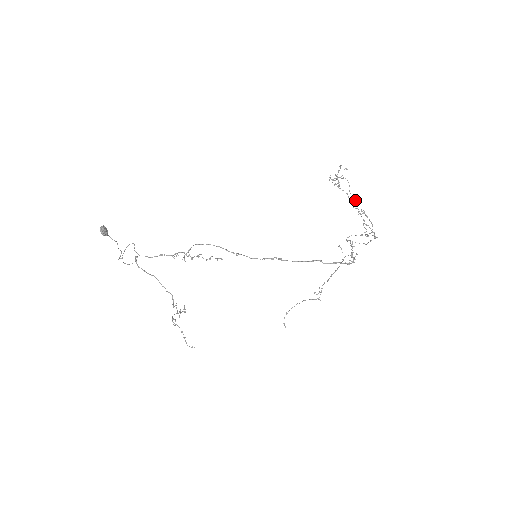
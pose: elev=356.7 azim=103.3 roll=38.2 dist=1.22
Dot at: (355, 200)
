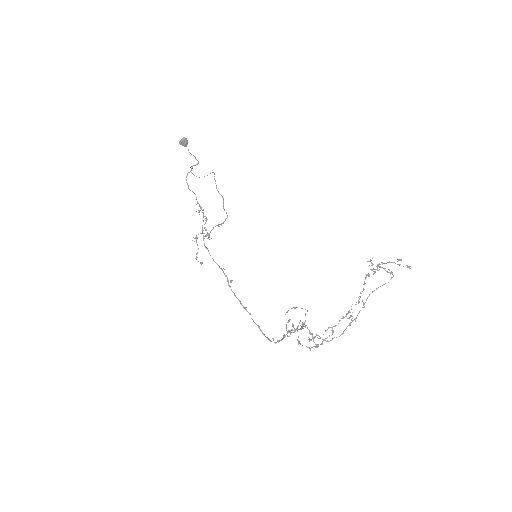
Dot at: (363, 302)
